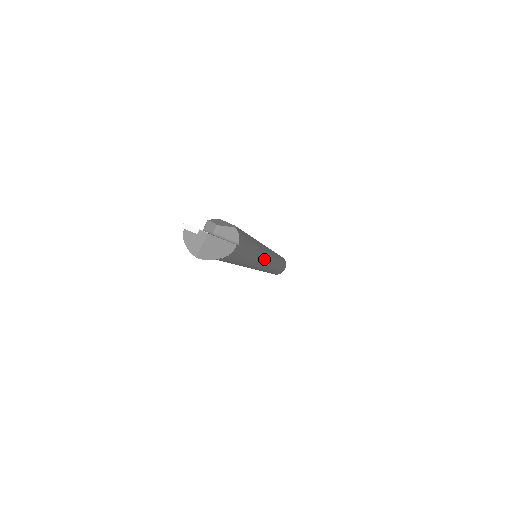
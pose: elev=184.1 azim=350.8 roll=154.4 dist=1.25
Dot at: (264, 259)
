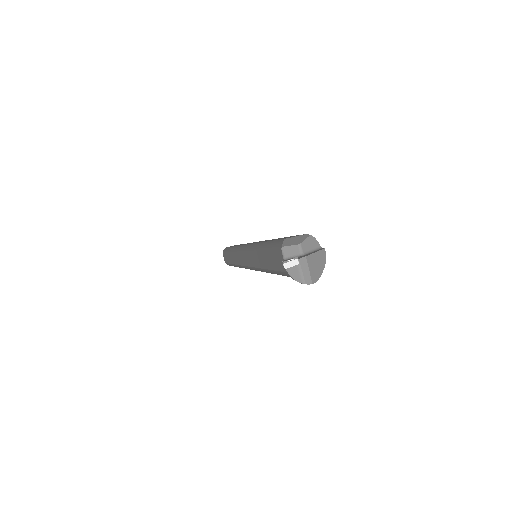
Dot at: occluded
